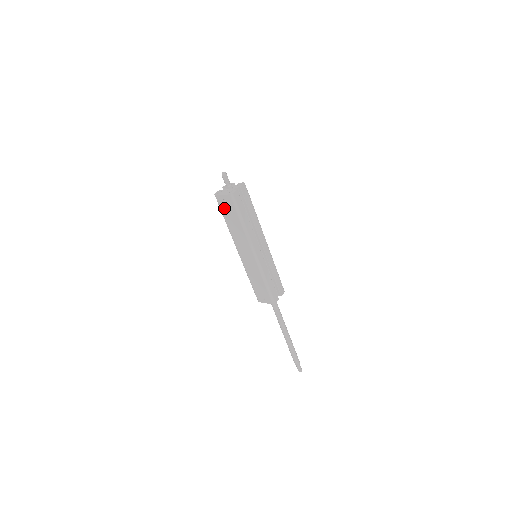
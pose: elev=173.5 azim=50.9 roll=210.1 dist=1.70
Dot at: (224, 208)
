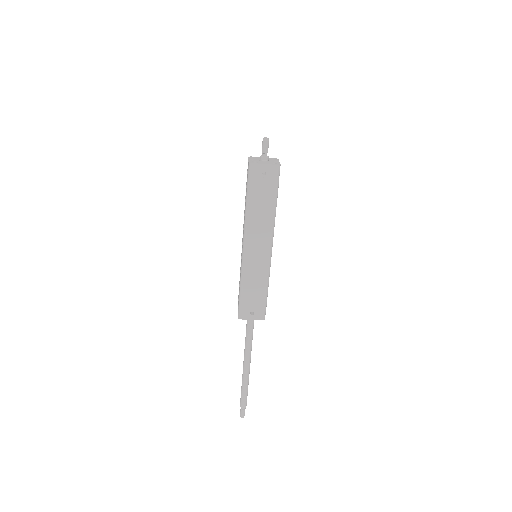
Dot at: (257, 183)
